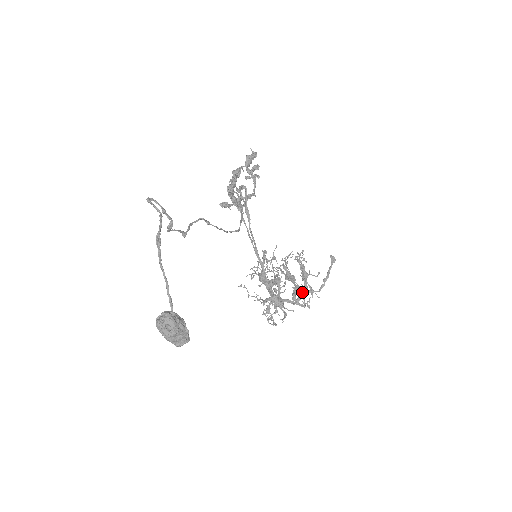
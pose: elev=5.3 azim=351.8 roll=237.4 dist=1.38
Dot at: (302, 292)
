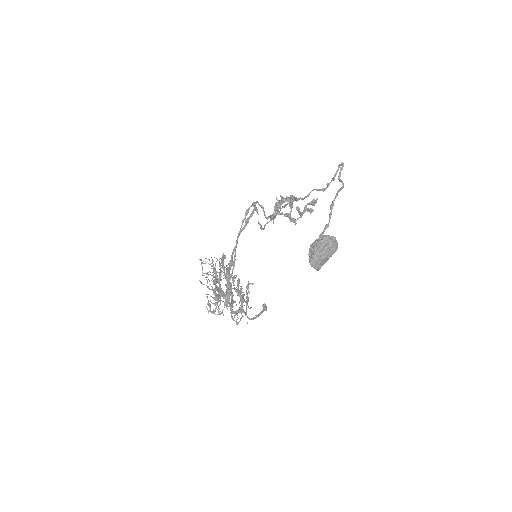
Dot at: (243, 309)
